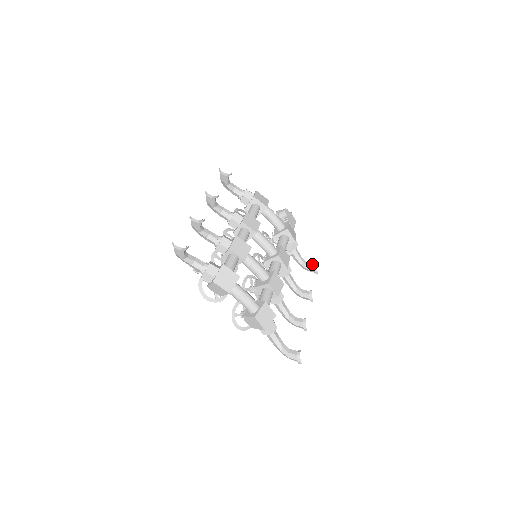
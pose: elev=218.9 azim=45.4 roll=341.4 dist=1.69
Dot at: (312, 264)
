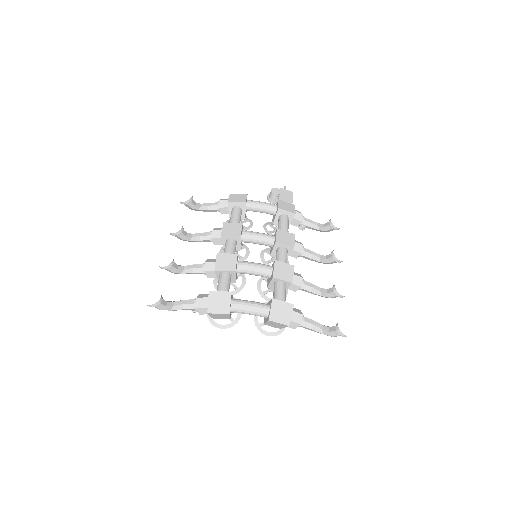
Dot at: (327, 223)
